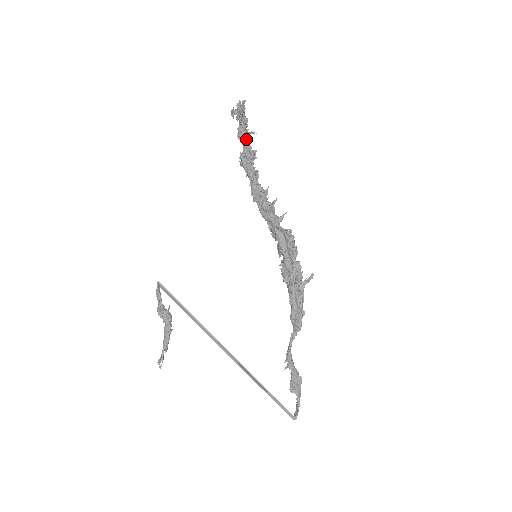
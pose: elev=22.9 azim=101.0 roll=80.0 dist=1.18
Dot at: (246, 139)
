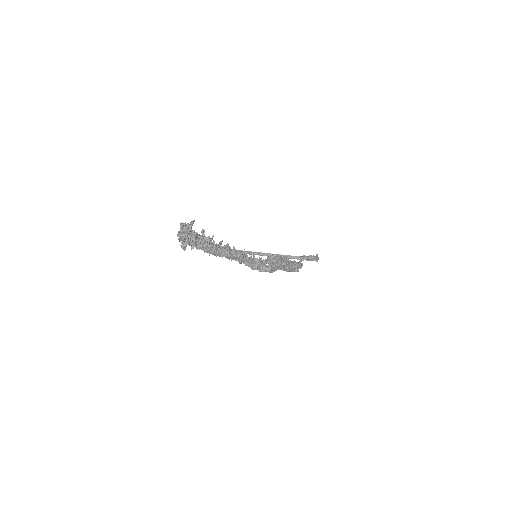
Dot at: (205, 249)
